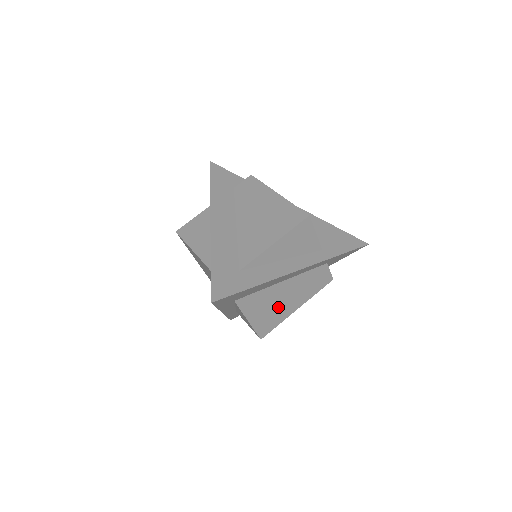
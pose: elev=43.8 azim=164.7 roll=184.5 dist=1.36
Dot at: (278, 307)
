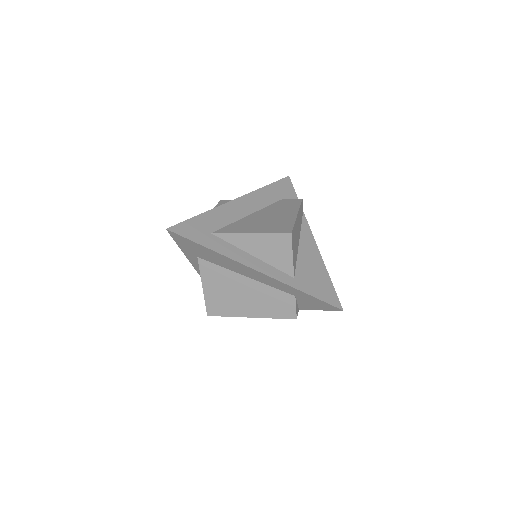
Dot at: (233, 298)
